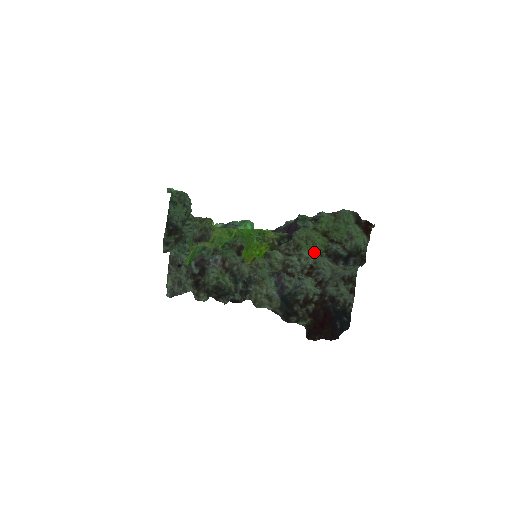
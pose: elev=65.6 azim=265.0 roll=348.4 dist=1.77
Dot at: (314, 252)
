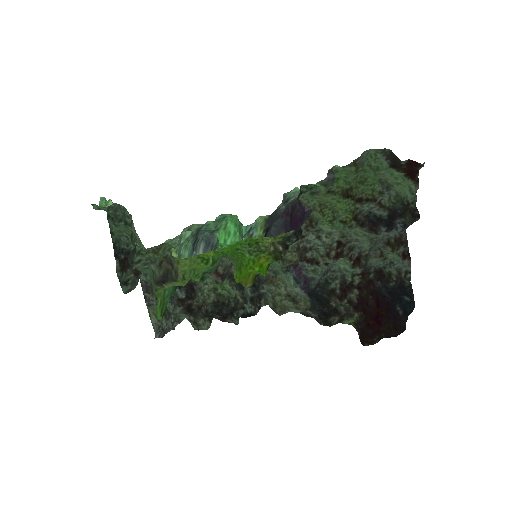
Dot at: (337, 223)
